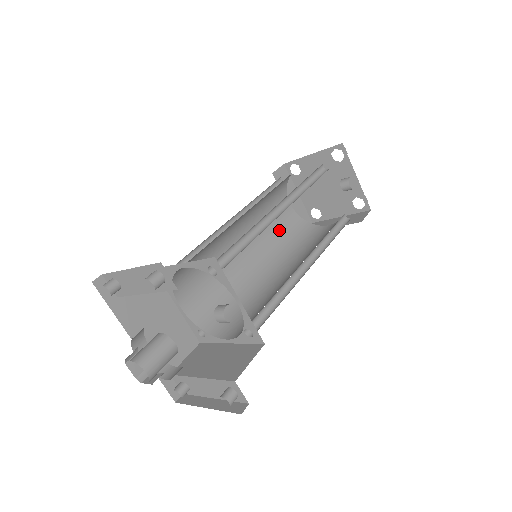
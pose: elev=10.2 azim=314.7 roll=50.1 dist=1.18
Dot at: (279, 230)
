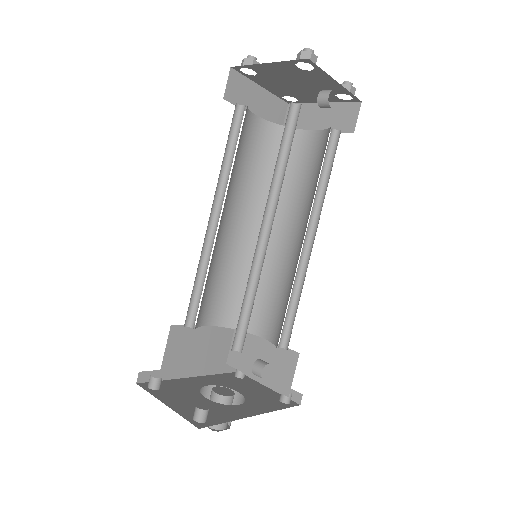
Dot at: (259, 164)
